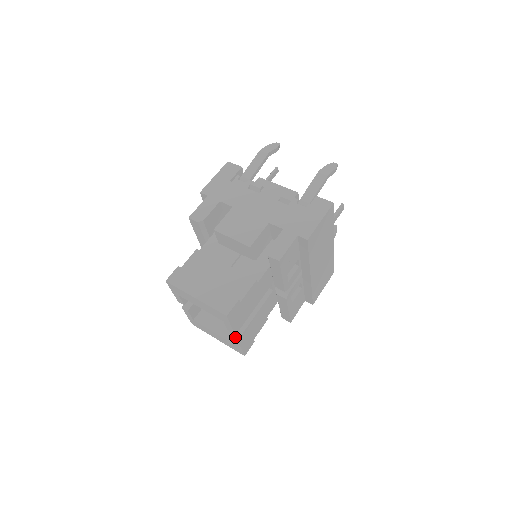
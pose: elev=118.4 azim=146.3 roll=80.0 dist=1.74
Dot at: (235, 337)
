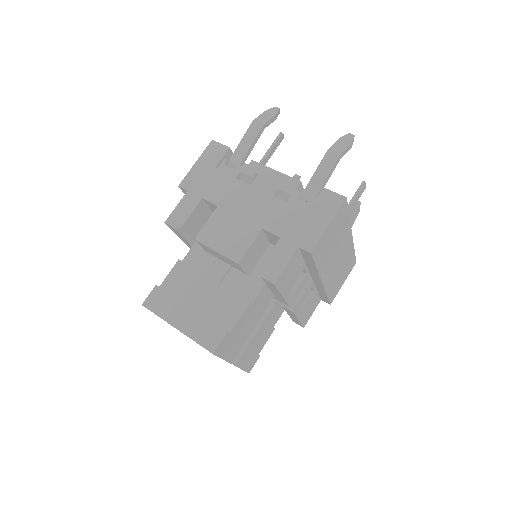
Dot at: (232, 362)
